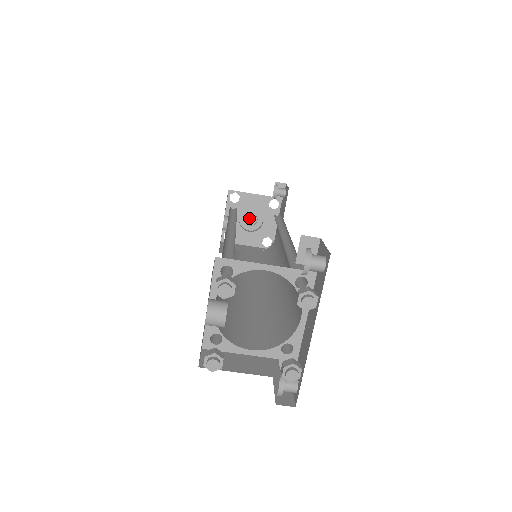
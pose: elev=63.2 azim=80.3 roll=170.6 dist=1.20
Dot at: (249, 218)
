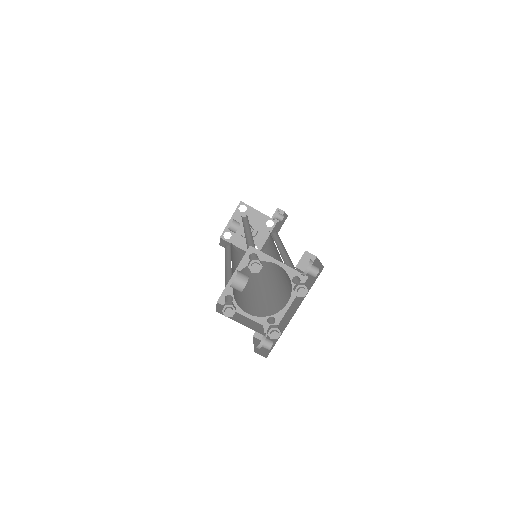
Dot at: occluded
